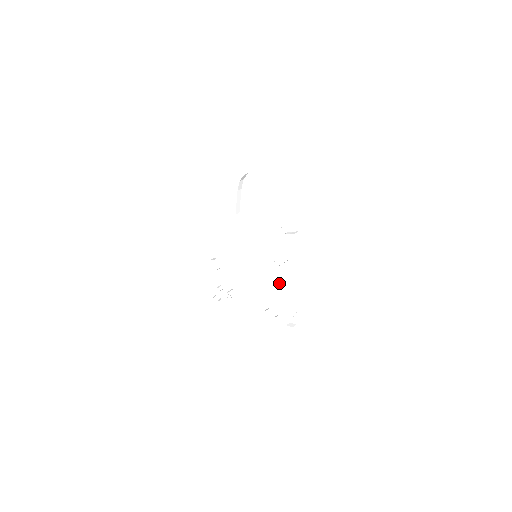
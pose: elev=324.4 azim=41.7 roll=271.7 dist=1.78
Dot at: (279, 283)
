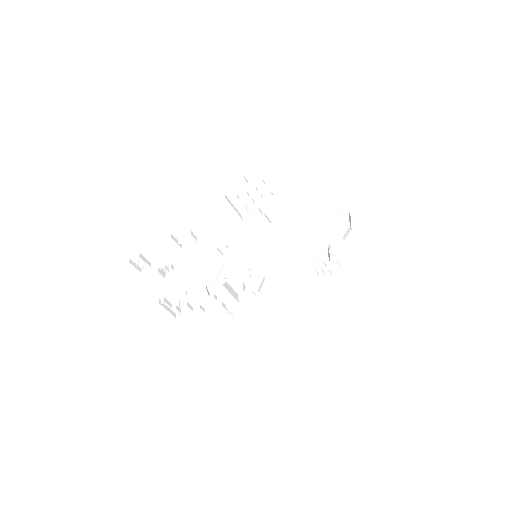
Dot at: (255, 282)
